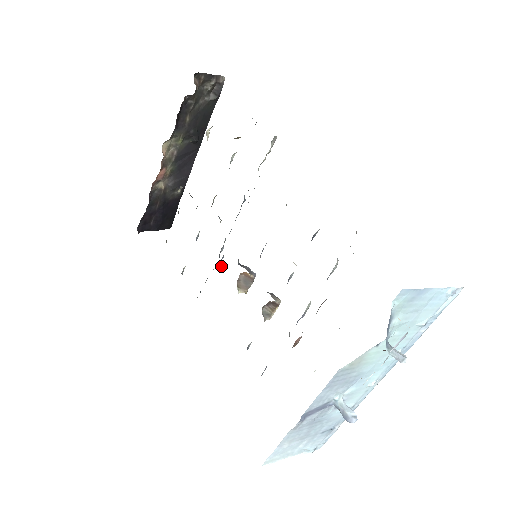
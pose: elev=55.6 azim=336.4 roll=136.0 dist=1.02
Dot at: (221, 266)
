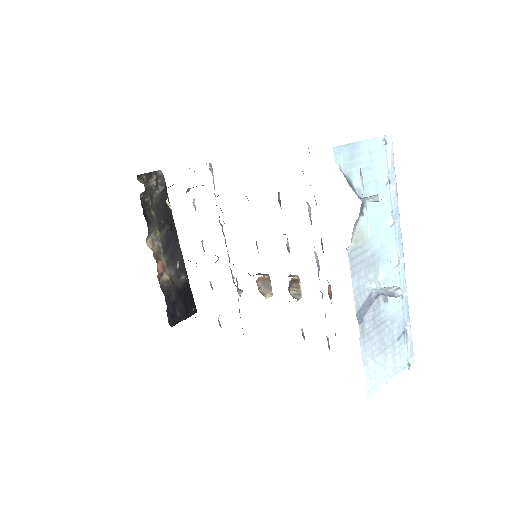
Dot at: (242, 292)
